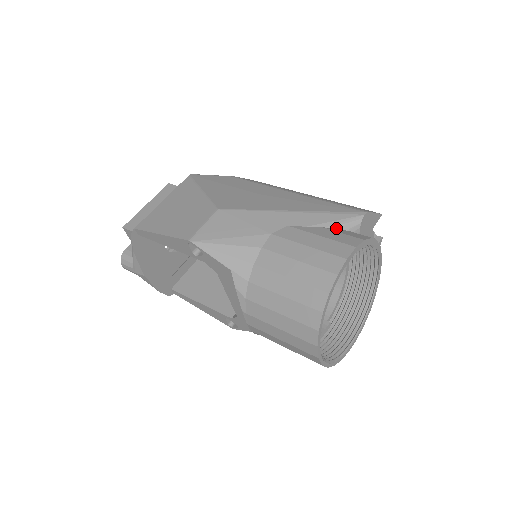
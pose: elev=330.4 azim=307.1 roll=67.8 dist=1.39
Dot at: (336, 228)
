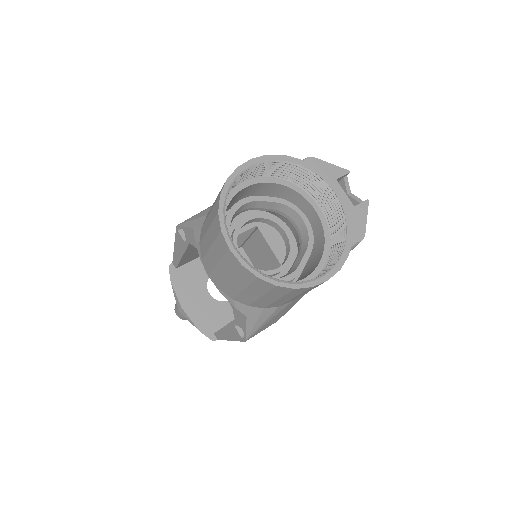
Dot at: occluded
